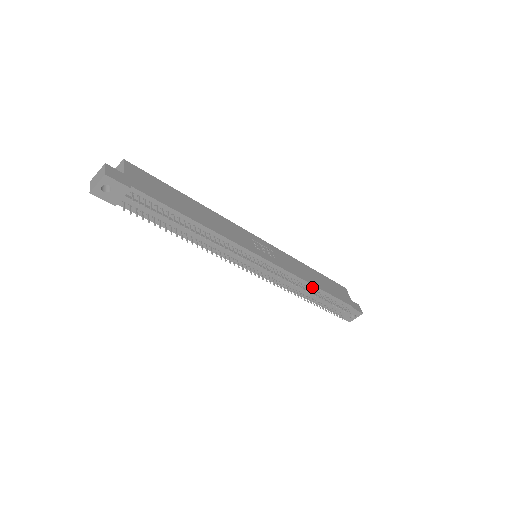
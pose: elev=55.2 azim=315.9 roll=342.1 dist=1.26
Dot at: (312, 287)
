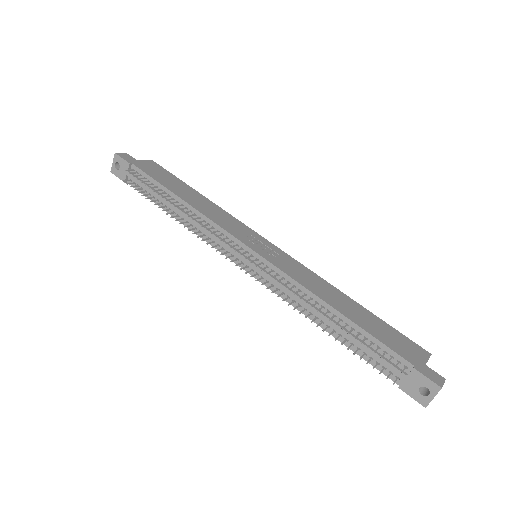
Dot at: (326, 307)
